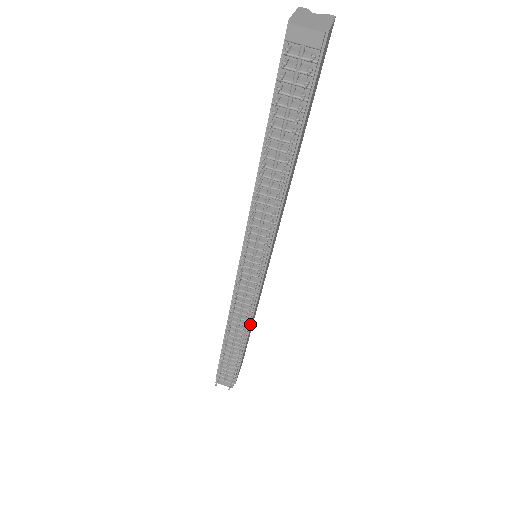
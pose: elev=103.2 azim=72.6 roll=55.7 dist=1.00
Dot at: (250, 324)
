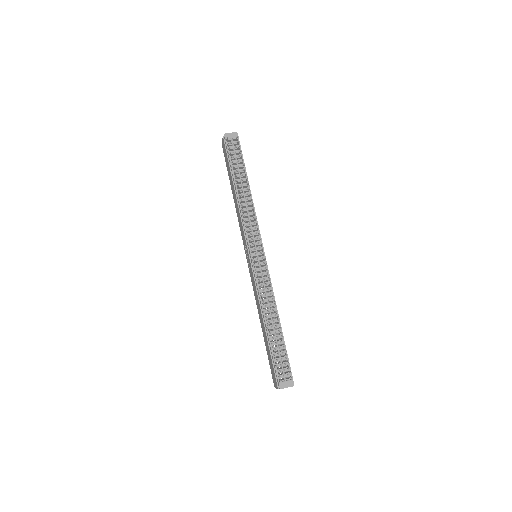
Dot at: (276, 306)
